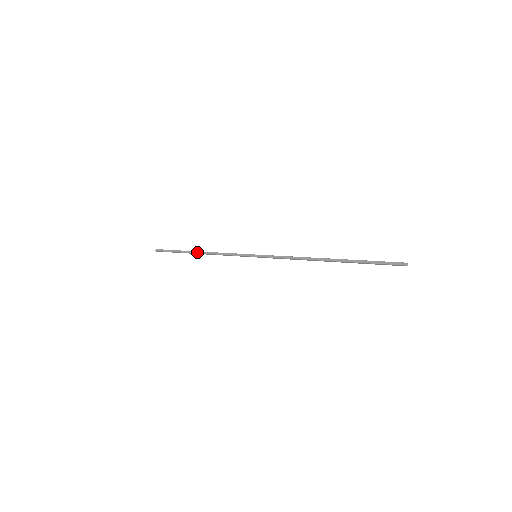
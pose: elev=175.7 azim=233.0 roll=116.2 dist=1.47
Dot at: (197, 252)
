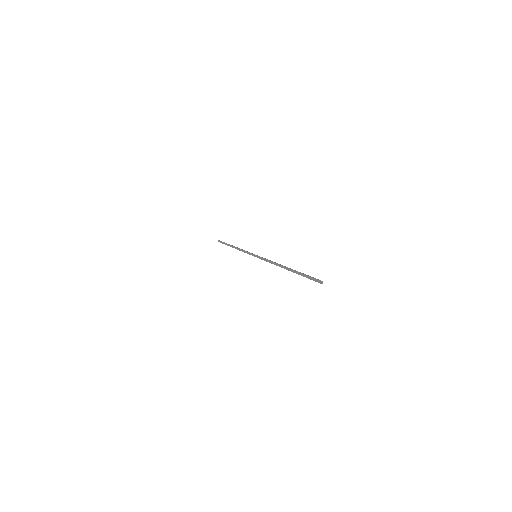
Dot at: (233, 247)
